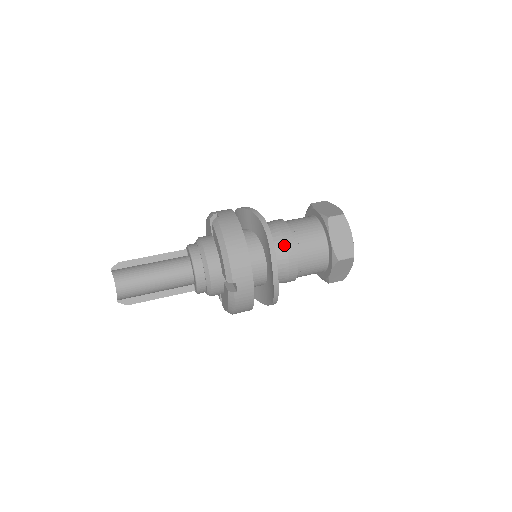
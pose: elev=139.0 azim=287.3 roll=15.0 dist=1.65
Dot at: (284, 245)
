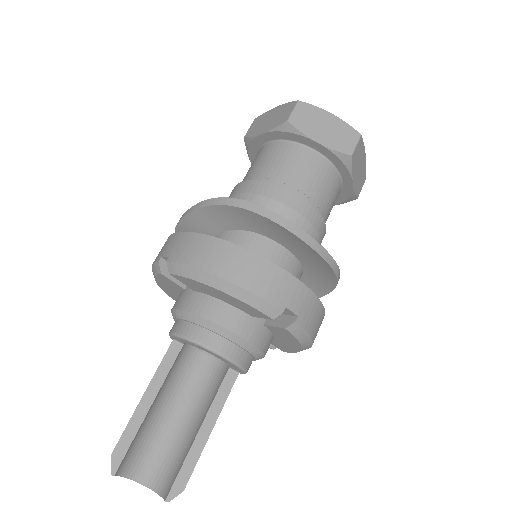
Dot at: (278, 204)
